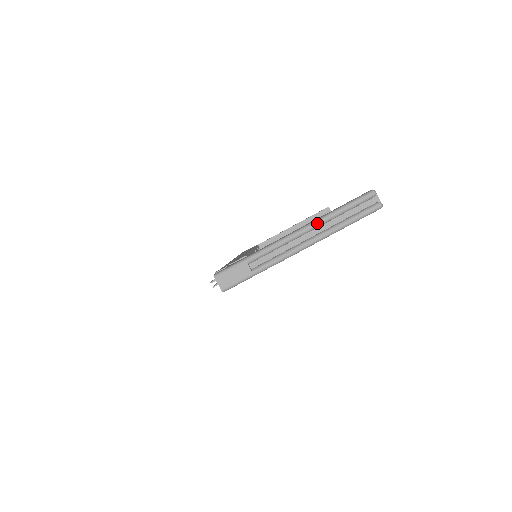
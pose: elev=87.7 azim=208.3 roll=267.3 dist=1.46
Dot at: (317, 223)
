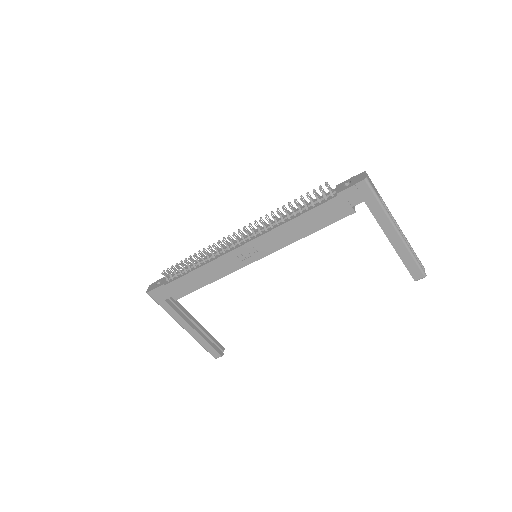
Dot at: occluded
